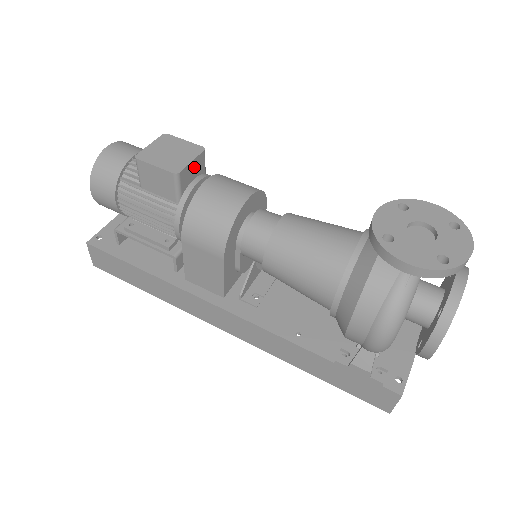
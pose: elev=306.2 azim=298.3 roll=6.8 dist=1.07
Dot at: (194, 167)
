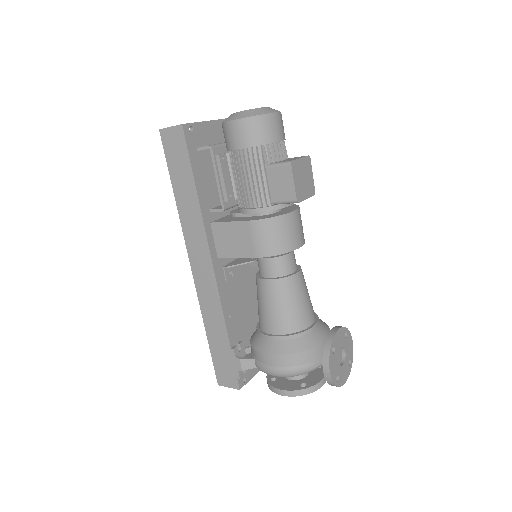
Dot at: occluded
